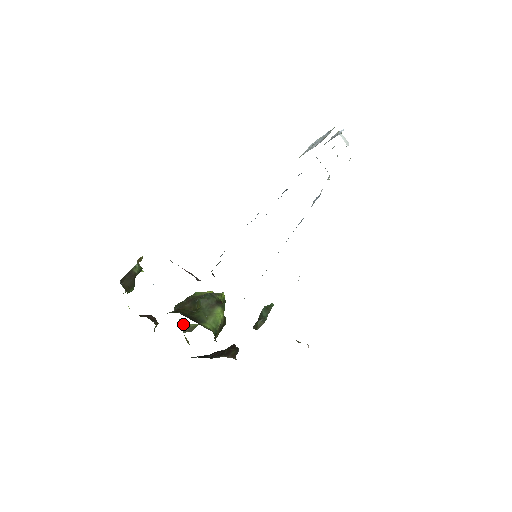
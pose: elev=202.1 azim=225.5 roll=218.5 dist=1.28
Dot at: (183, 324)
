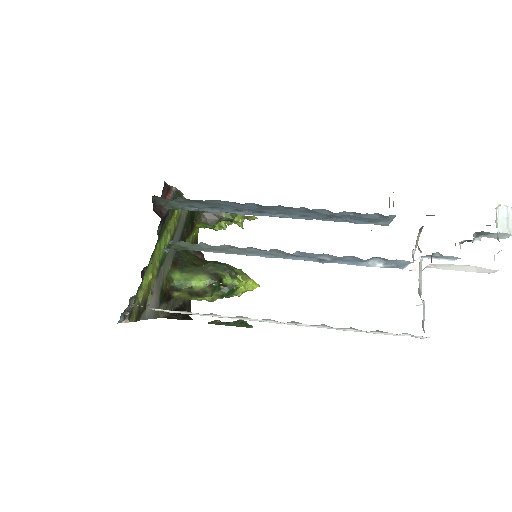
Dot at: occluded
